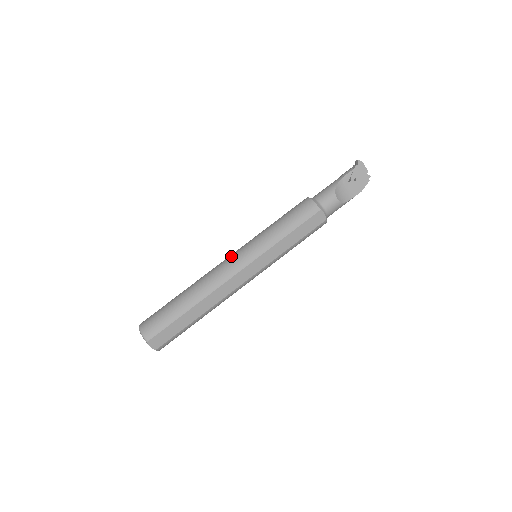
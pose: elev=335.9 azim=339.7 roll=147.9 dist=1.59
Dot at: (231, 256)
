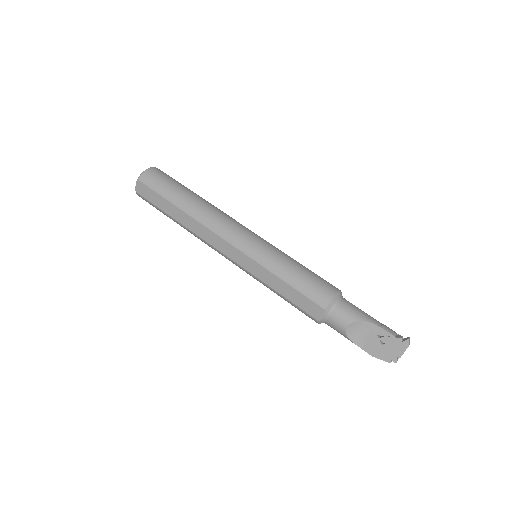
Dot at: (245, 228)
